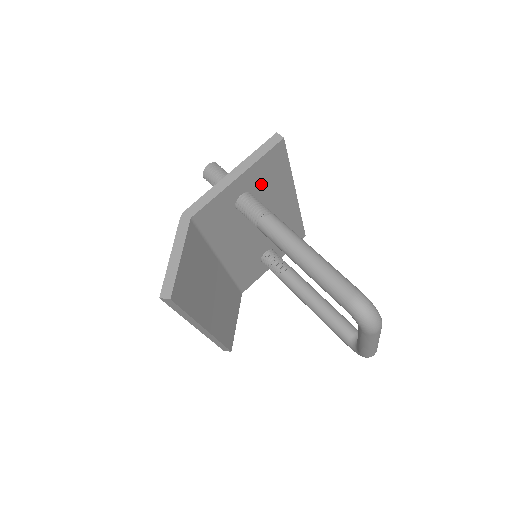
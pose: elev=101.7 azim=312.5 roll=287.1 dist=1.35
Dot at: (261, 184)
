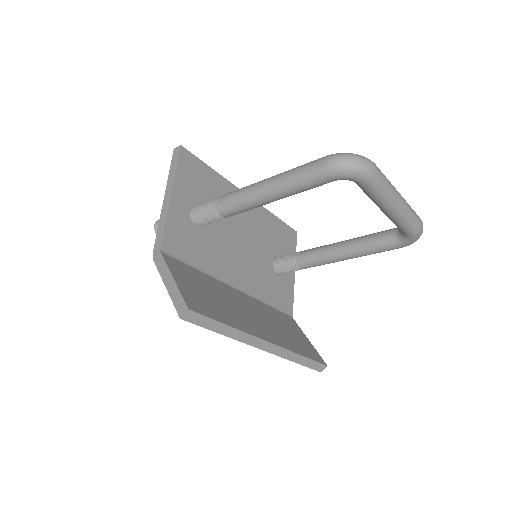
Dot at: (200, 195)
